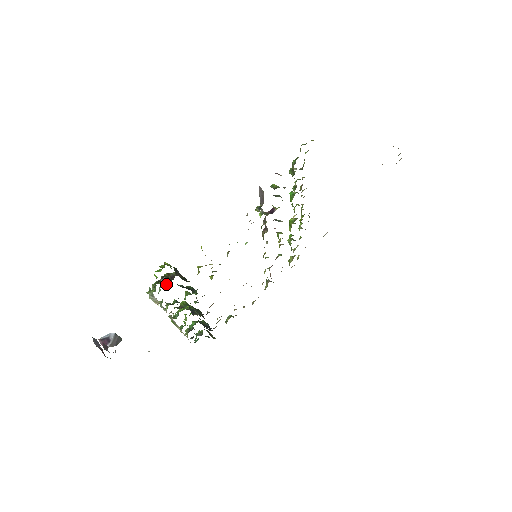
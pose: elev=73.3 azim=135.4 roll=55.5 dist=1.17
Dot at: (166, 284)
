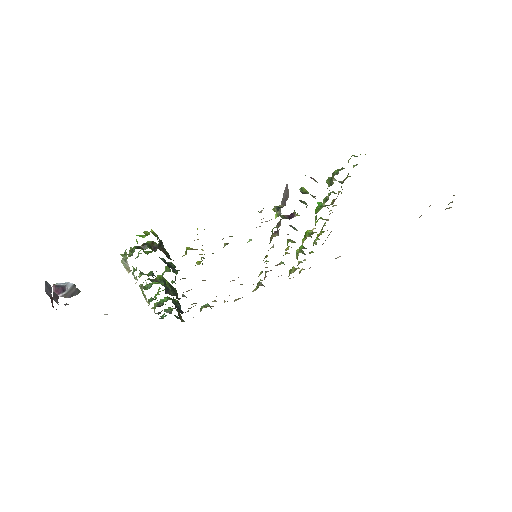
Dot at: (147, 252)
